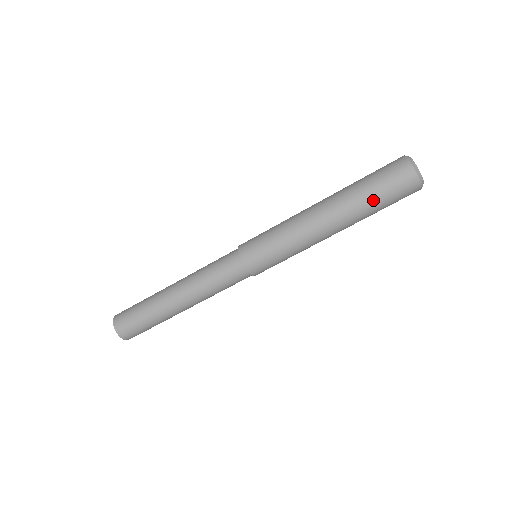
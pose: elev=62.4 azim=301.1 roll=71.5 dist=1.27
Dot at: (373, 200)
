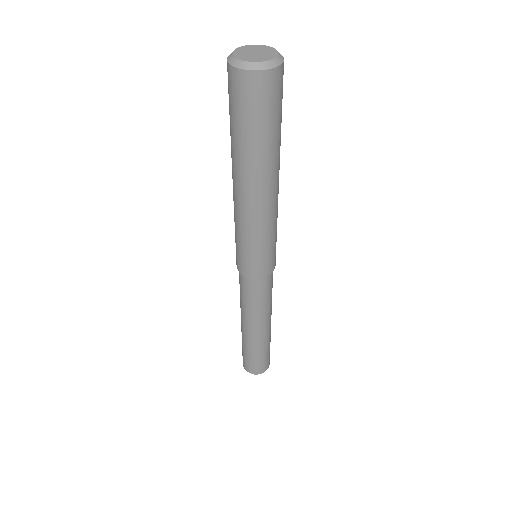
Dot at: (232, 130)
